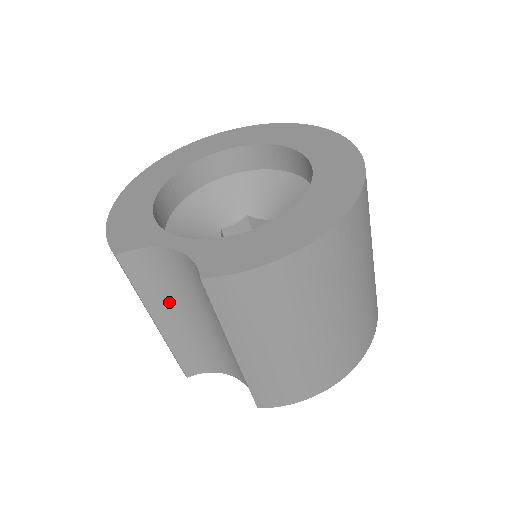
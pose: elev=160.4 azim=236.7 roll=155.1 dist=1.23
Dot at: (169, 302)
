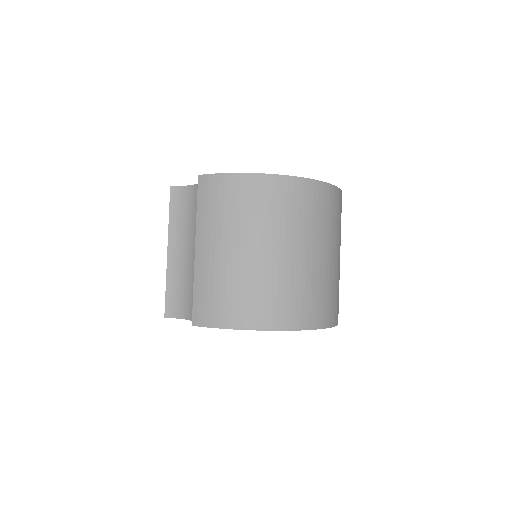
Dot at: (182, 234)
